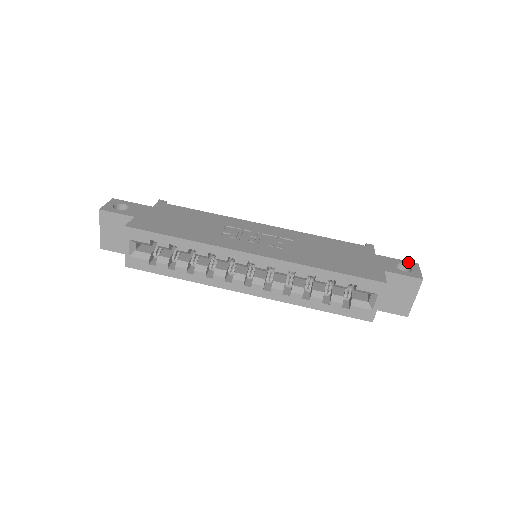
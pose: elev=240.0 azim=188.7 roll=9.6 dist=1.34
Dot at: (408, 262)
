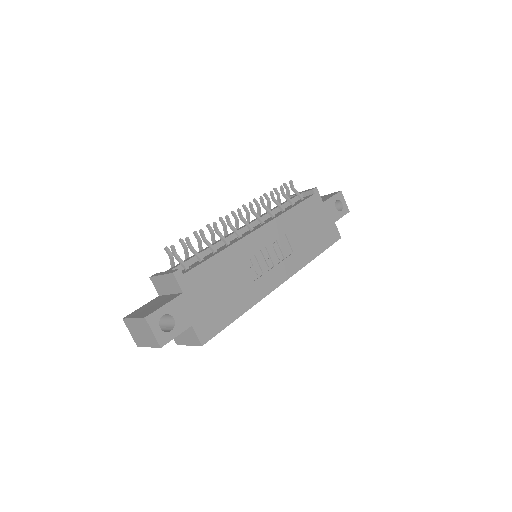
Dot at: (338, 195)
